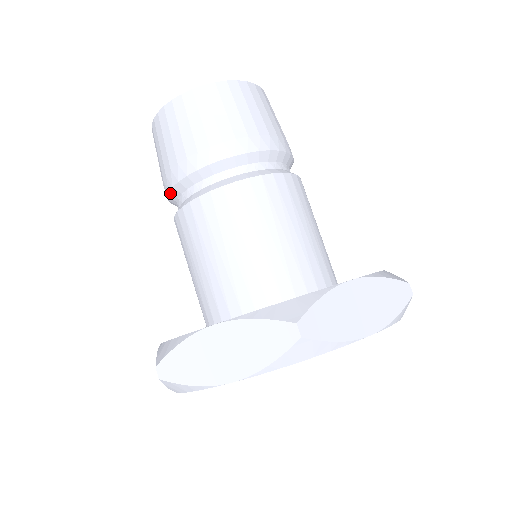
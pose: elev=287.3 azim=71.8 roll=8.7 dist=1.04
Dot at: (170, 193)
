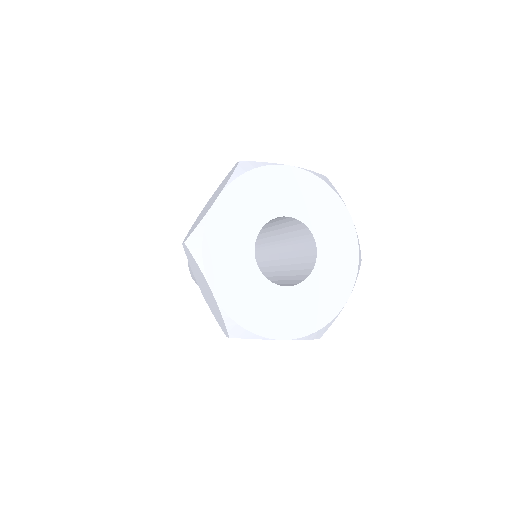
Dot at: occluded
